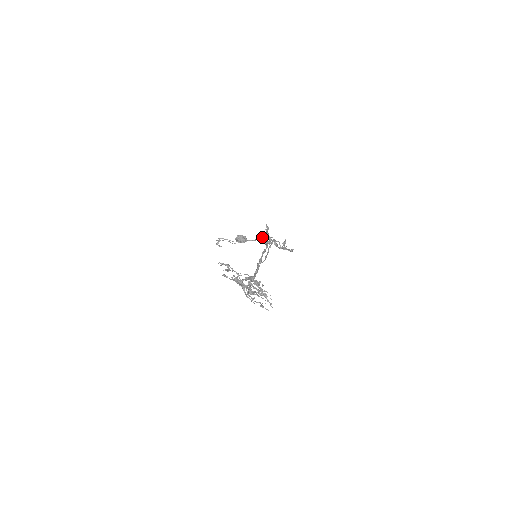
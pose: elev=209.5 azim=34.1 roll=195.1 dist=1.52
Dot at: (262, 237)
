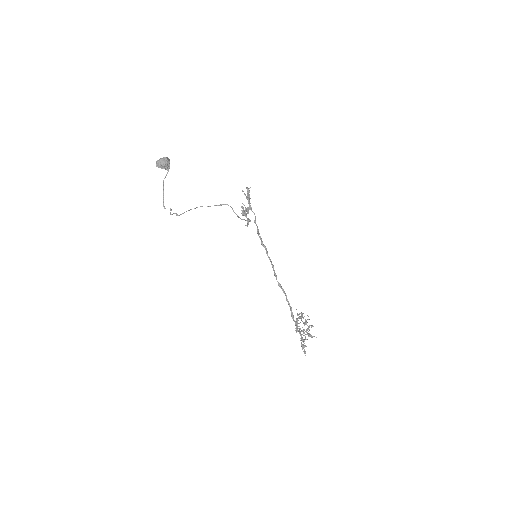
Dot at: occluded
